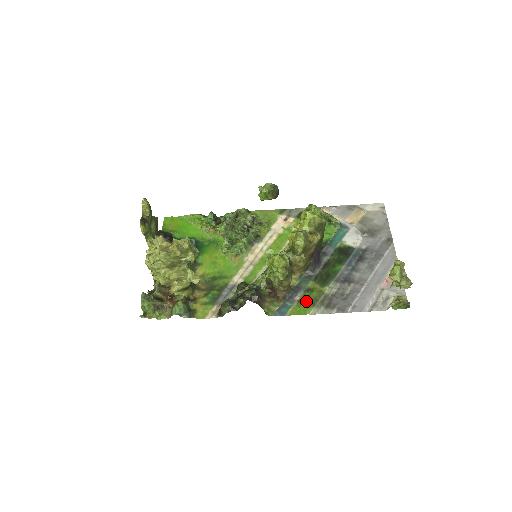
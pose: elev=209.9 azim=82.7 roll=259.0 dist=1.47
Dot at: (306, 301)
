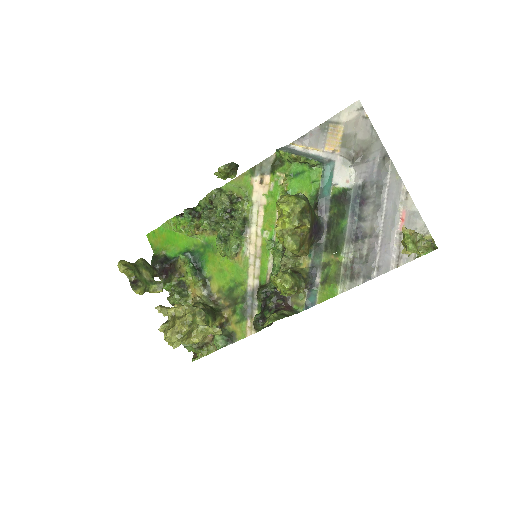
Dot at: (328, 280)
